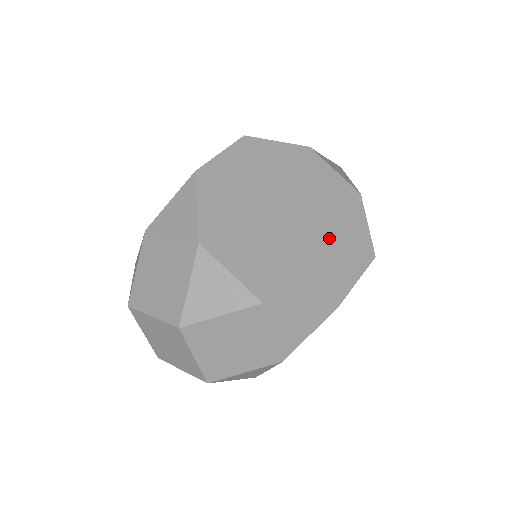
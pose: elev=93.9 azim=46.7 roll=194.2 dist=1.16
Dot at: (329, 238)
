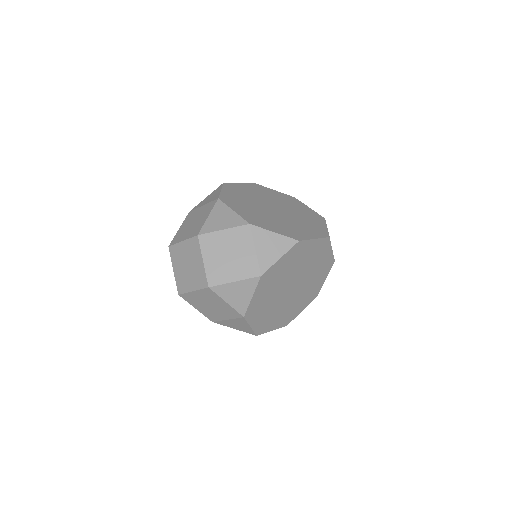
Dot at: (299, 222)
